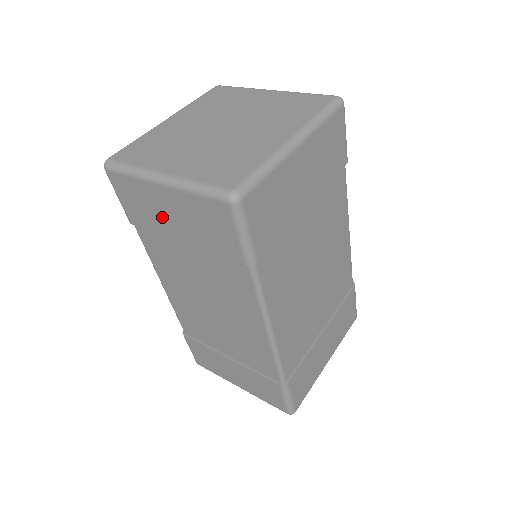
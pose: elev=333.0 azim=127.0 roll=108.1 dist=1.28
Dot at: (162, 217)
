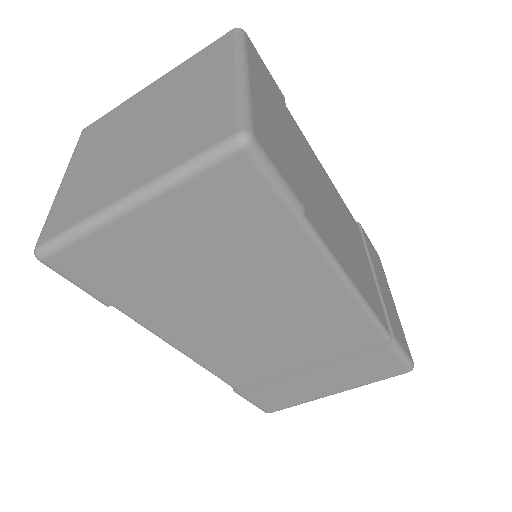
Dot at: occluded
